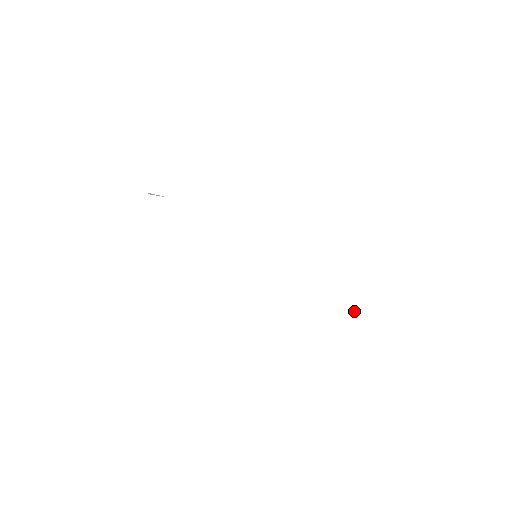
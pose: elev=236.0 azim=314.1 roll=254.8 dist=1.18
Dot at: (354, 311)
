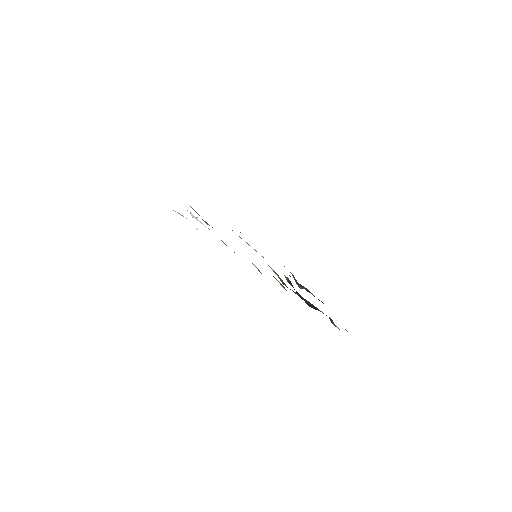
Dot at: occluded
